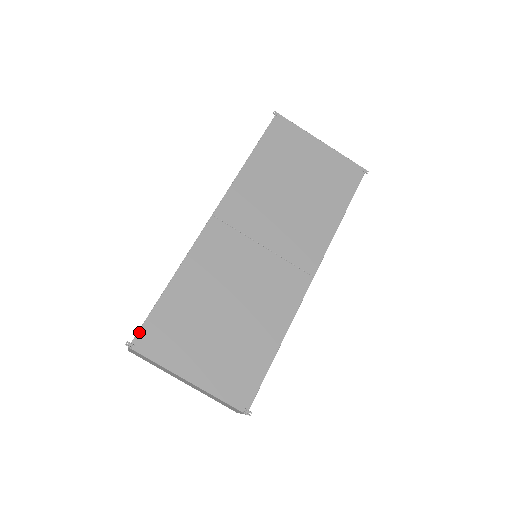
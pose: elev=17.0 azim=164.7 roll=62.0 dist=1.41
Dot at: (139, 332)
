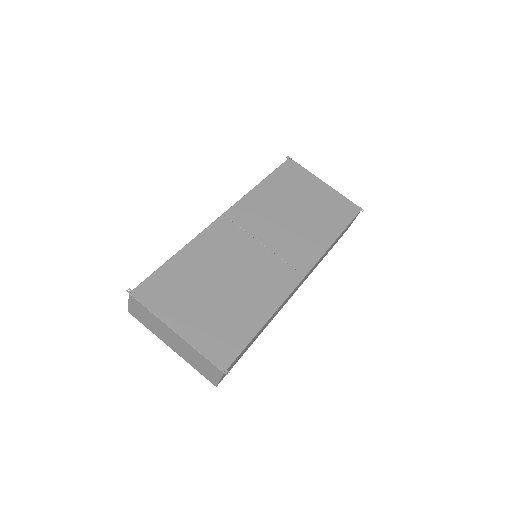
Dot at: (141, 284)
